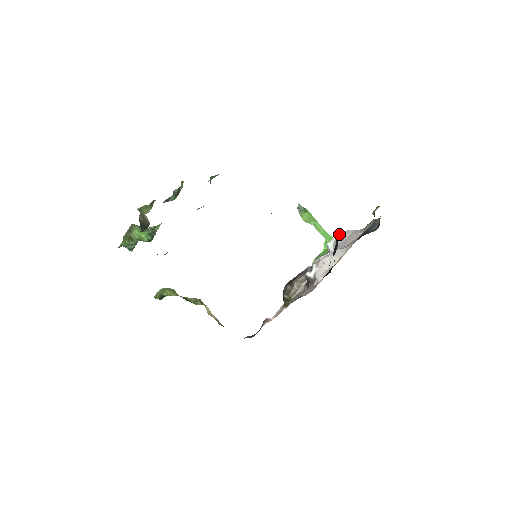
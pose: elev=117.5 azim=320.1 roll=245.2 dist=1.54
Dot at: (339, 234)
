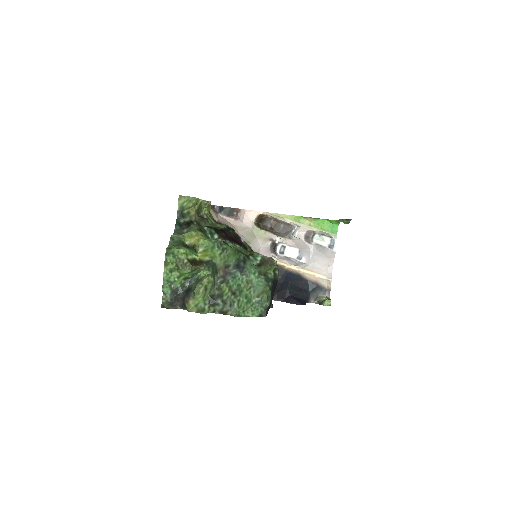
Dot at: (329, 249)
